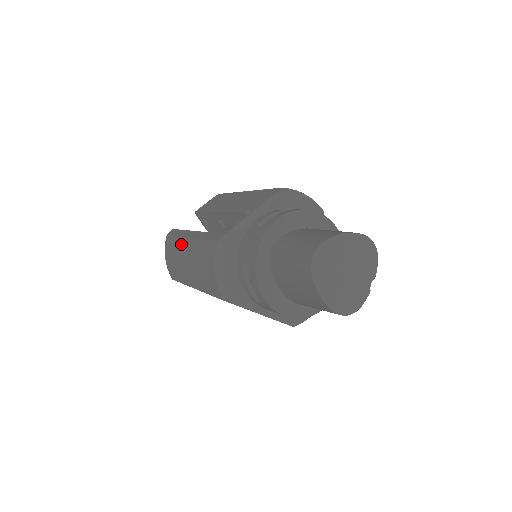
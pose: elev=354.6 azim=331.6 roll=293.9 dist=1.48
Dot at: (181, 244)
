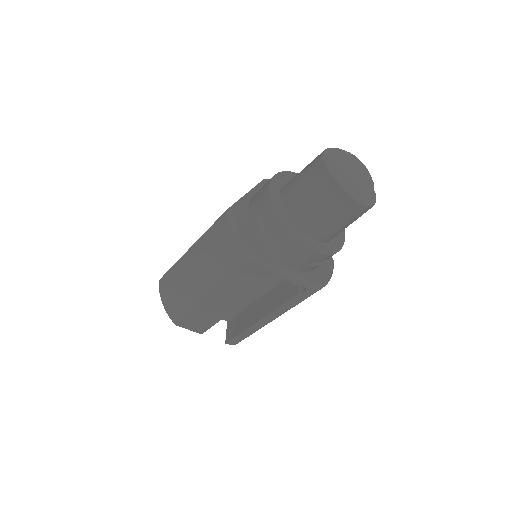
Dot at: (182, 262)
